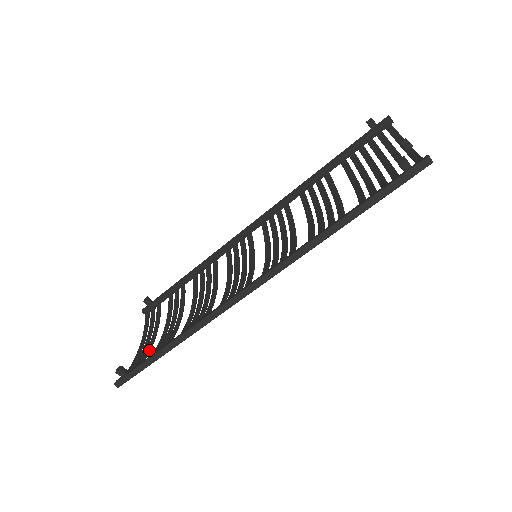
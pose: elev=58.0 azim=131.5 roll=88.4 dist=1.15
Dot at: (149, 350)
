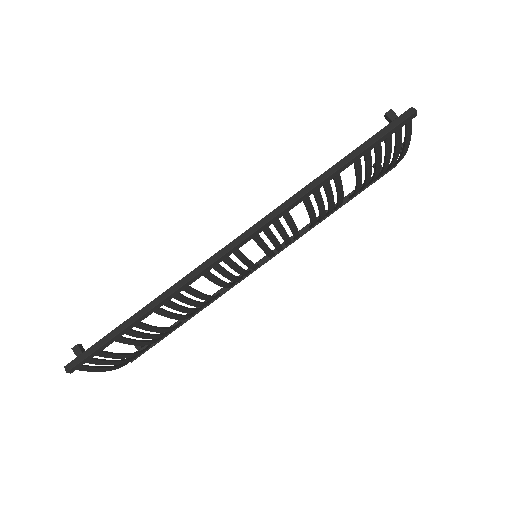
Dot at: (119, 353)
